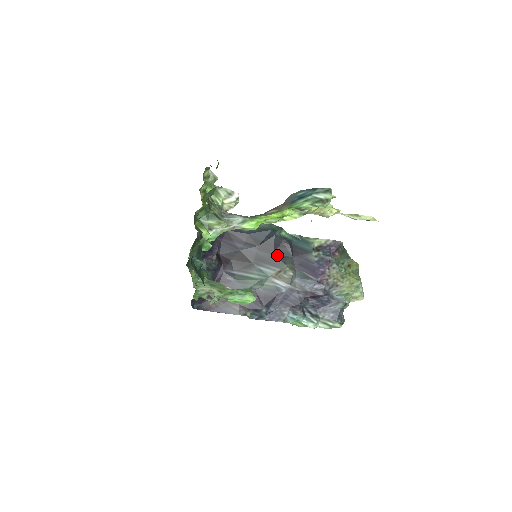
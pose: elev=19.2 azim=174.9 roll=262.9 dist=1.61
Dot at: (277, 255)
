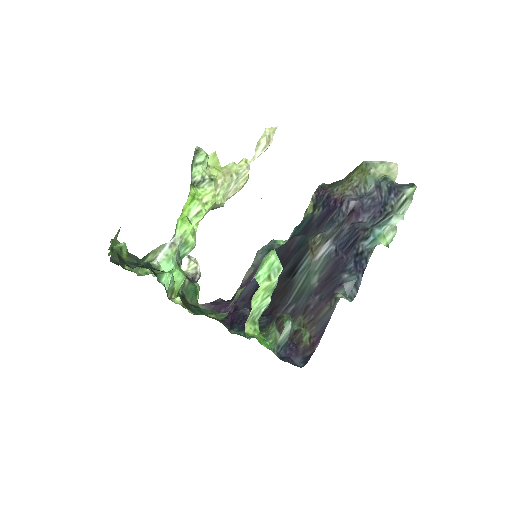
Dot at: (296, 251)
